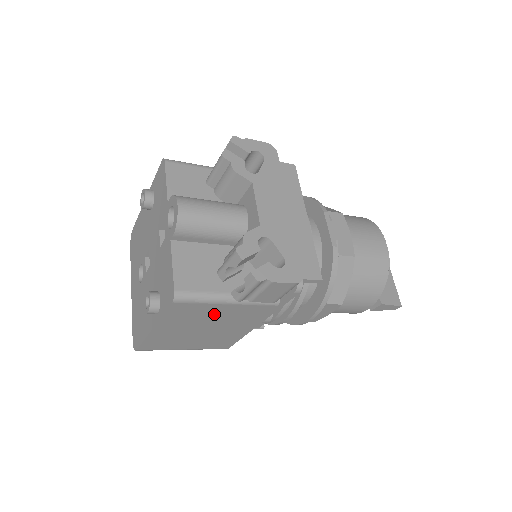
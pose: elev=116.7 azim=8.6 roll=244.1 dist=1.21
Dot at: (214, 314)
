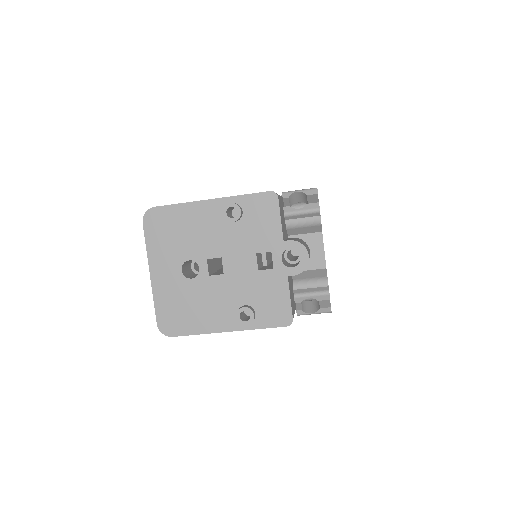
Dot at: occluded
